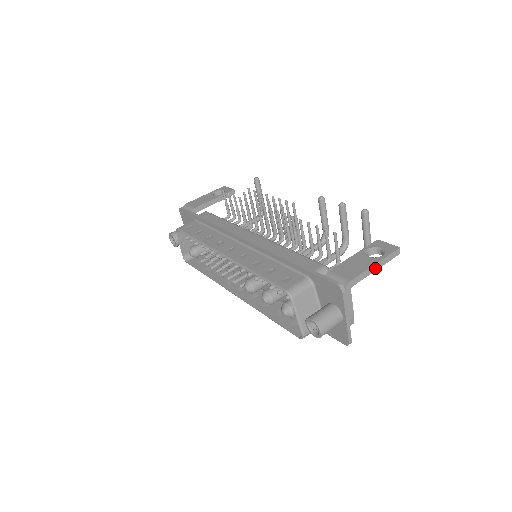
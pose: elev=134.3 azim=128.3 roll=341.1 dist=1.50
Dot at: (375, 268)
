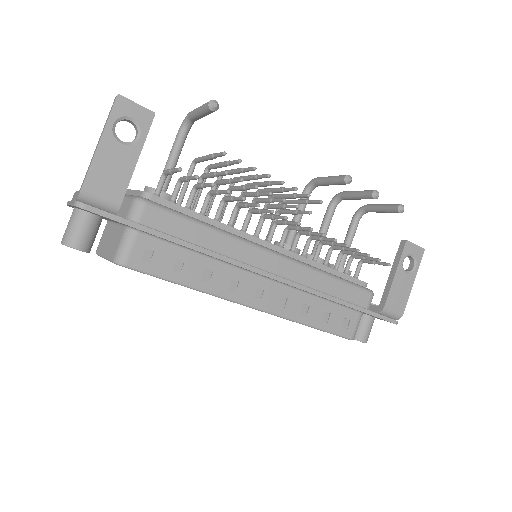
Dot at: (410, 283)
